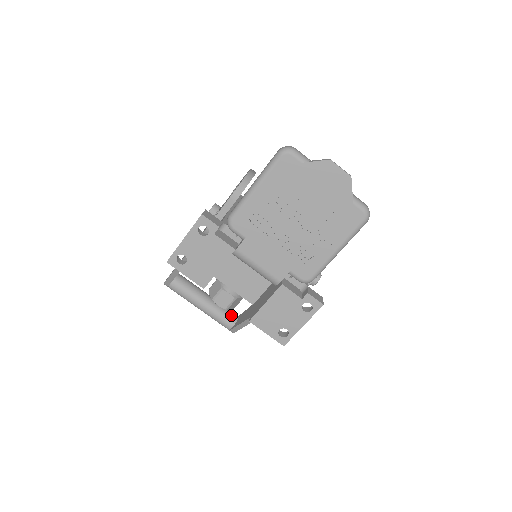
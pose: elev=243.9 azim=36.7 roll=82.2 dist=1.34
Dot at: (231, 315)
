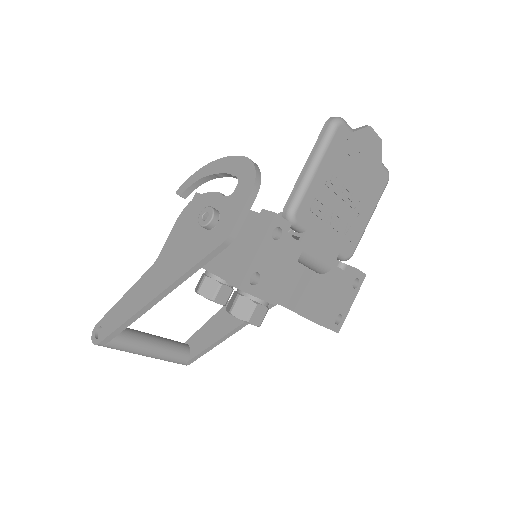
Dot at: (182, 345)
